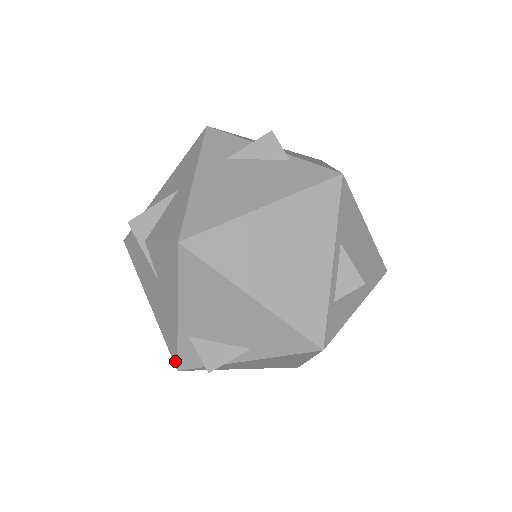
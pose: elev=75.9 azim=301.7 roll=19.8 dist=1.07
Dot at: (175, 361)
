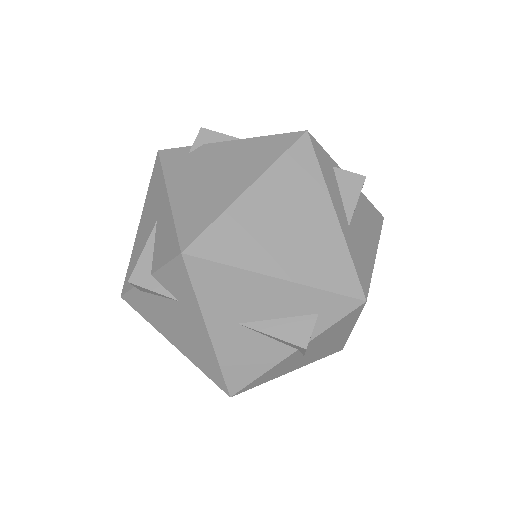
Dot at: occluded
